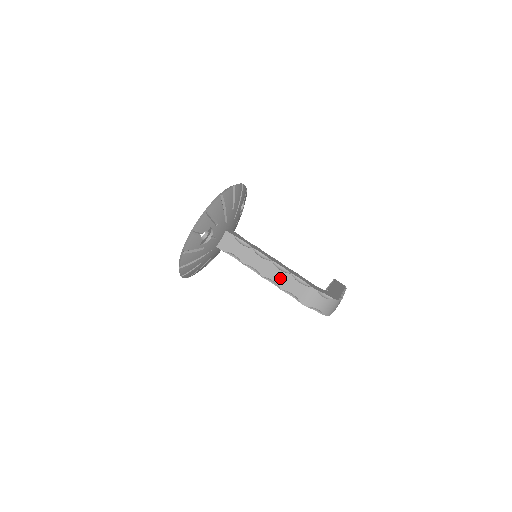
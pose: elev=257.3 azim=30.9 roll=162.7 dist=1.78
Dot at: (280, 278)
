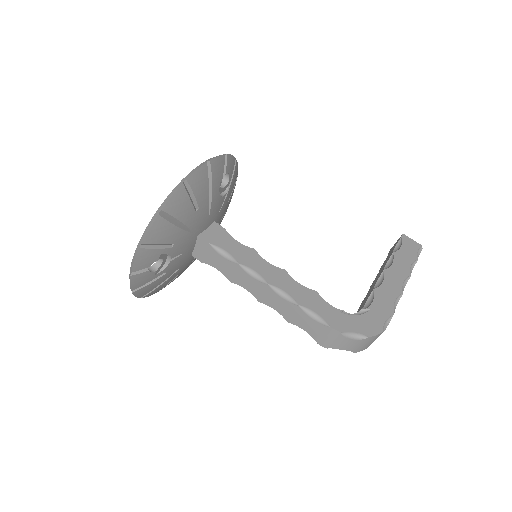
Dot at: (284, 308)
